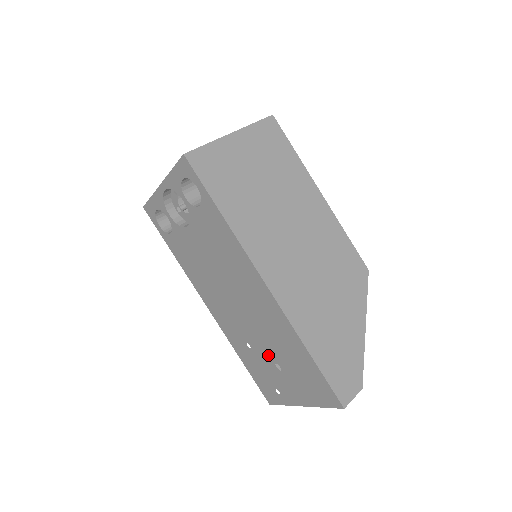
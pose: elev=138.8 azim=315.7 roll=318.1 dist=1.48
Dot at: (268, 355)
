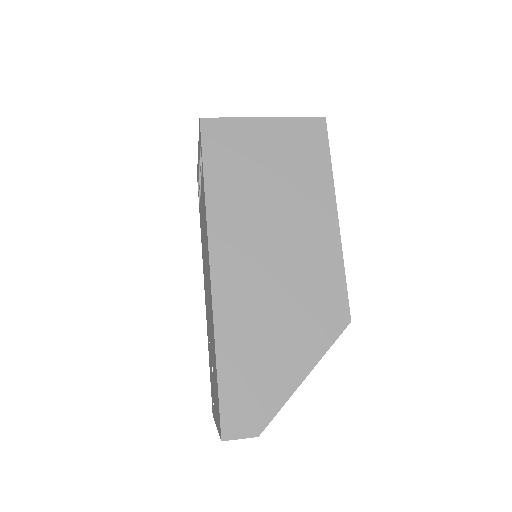
Dot at: (211, 355)
